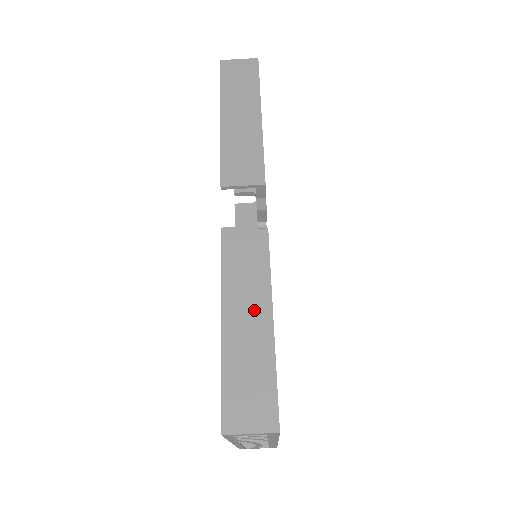
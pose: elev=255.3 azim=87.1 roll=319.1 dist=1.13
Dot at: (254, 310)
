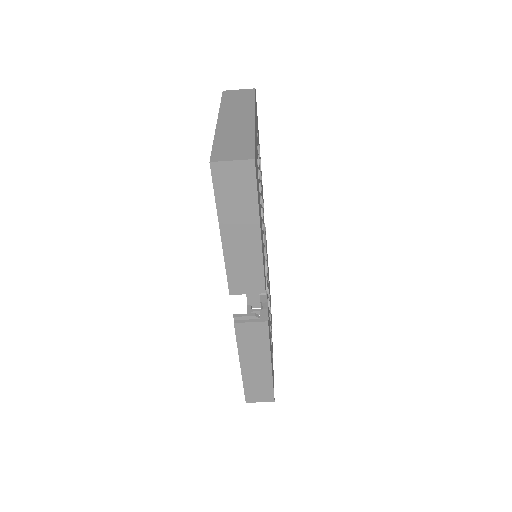
Dot at: (260, 361)
